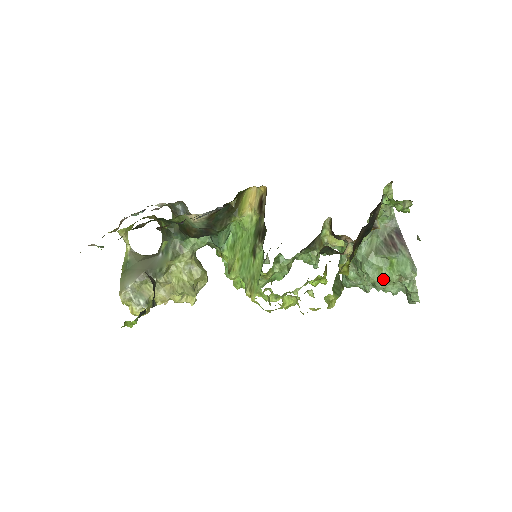
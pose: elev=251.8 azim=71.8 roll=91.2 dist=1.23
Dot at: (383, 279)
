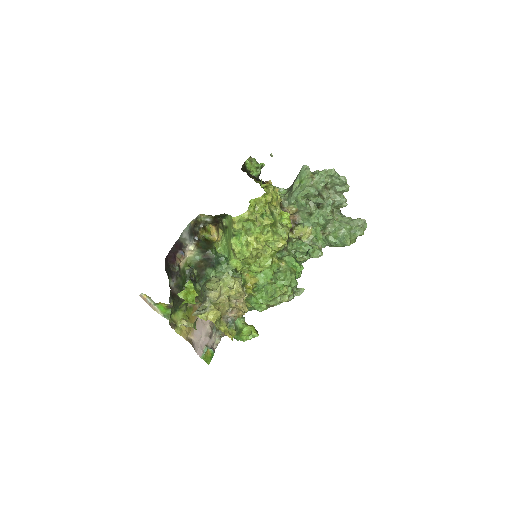
Dot at: (308, 187)
